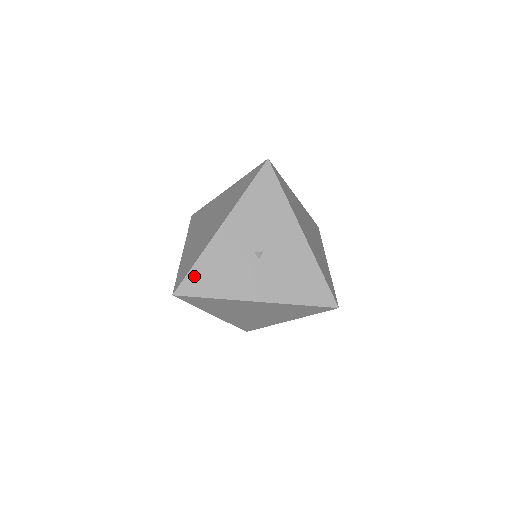
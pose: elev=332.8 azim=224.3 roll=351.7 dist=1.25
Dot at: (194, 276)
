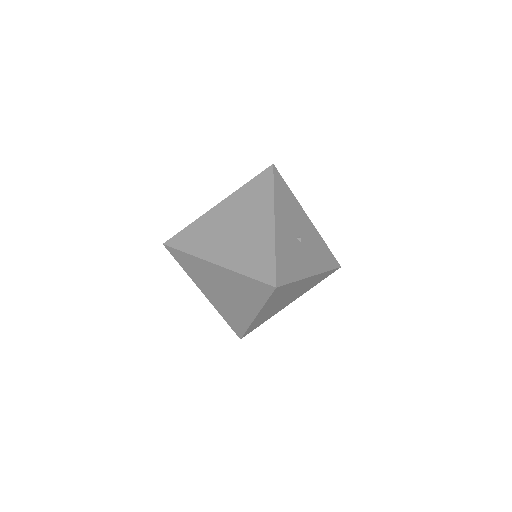
Dot at: (280, 266)
